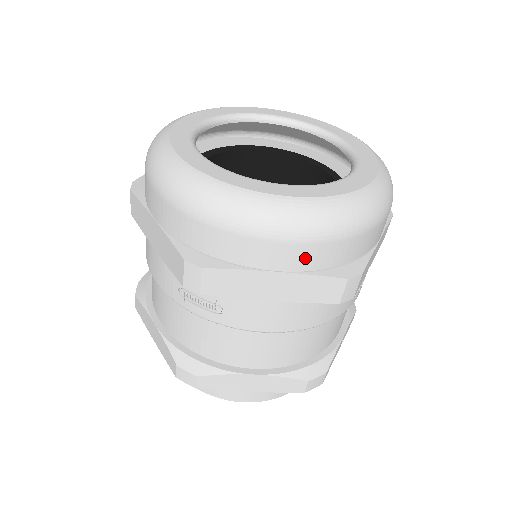
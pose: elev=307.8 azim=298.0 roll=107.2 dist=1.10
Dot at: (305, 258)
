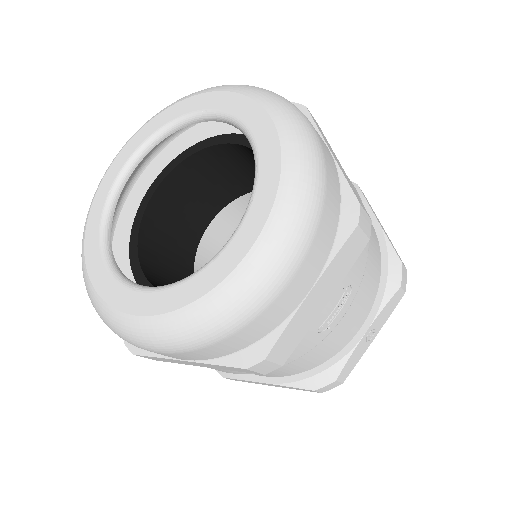
Dot at: (193, 356)
